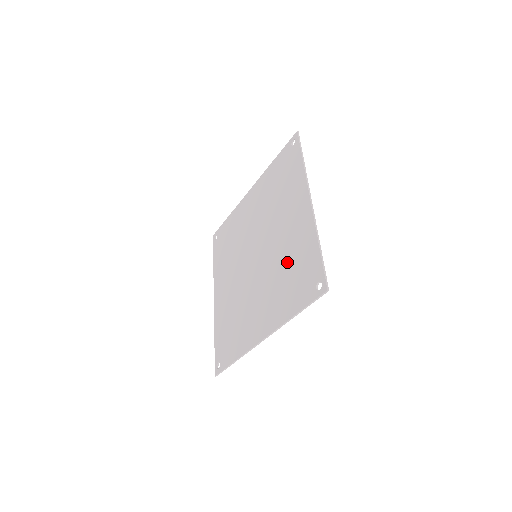
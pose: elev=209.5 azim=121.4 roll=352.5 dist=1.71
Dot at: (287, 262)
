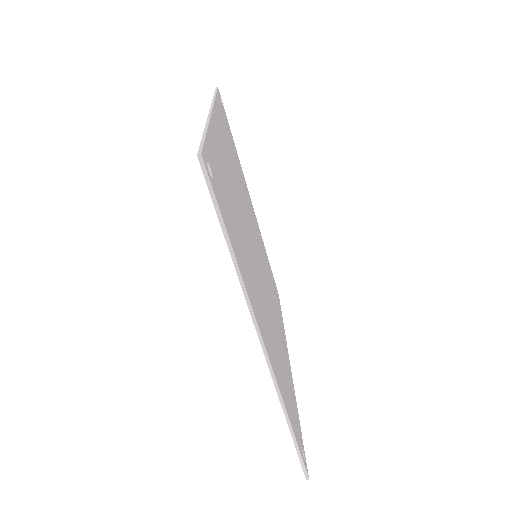
Dot at: occluded
